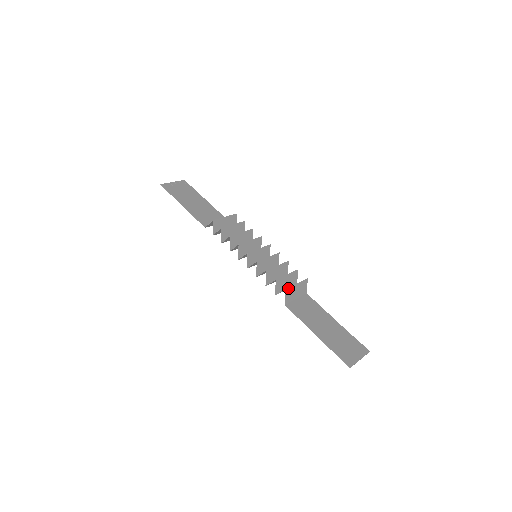
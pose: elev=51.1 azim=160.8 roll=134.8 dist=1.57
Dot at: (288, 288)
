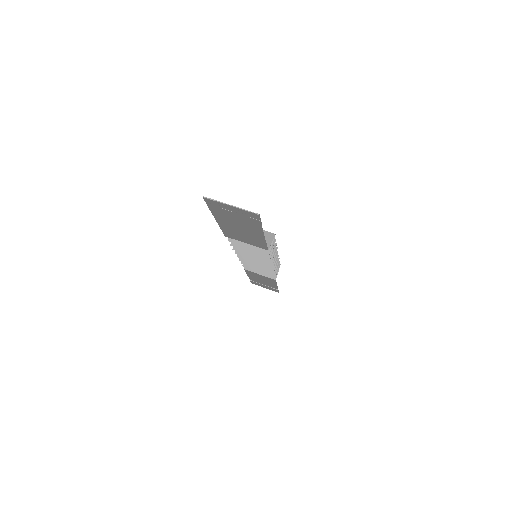
Dot at: occluded
